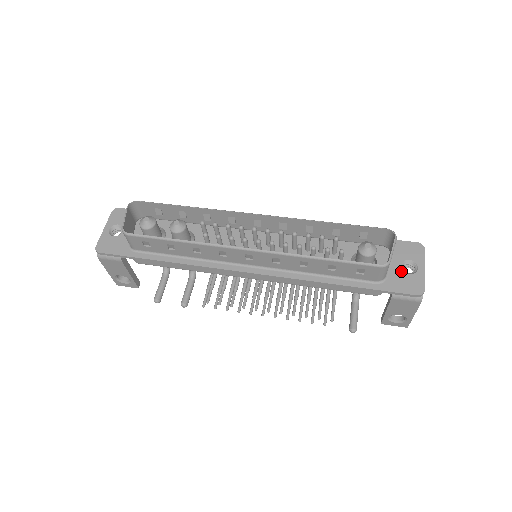
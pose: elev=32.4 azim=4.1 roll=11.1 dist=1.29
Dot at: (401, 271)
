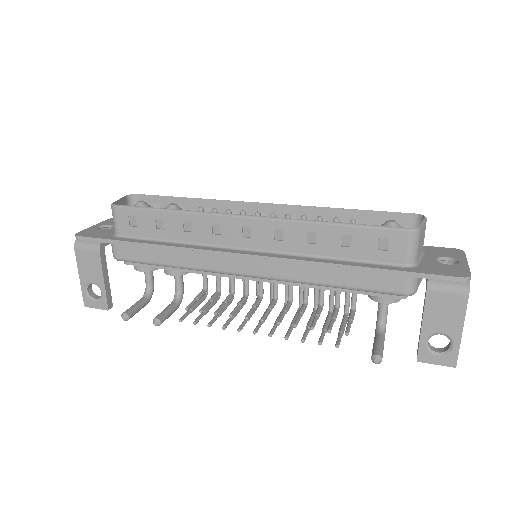
Dot at: (437, 262)
